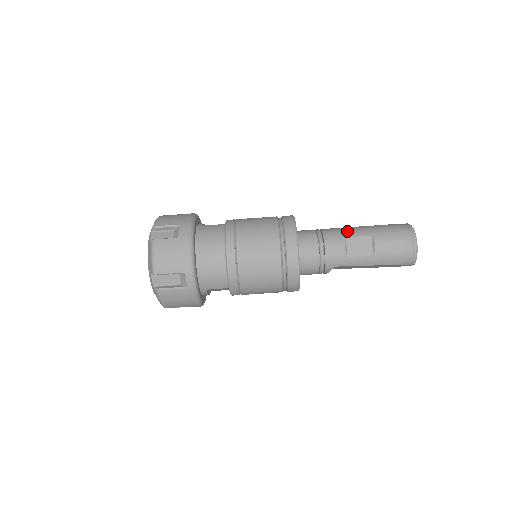
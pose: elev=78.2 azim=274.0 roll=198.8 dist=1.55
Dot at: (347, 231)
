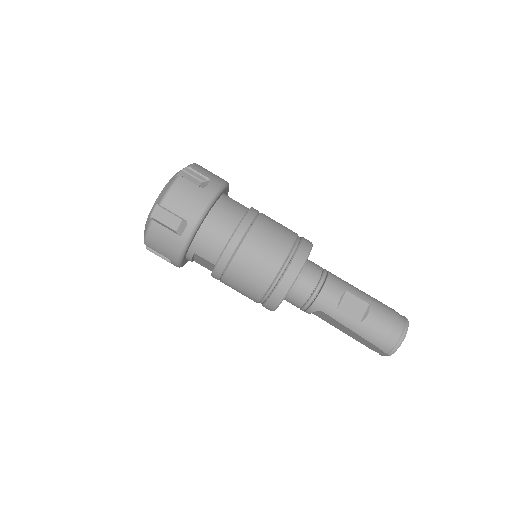
Dot at: (350, 287)
